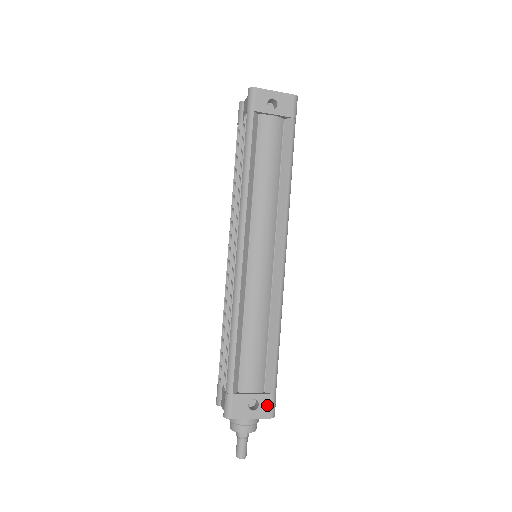
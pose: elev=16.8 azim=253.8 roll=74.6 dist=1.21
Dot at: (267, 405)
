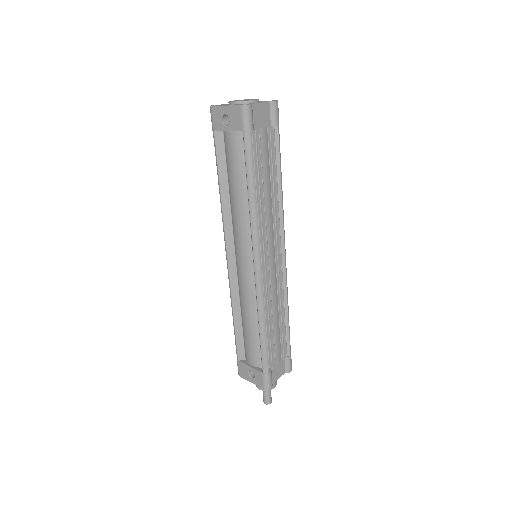
Dot at: (260, 378)
